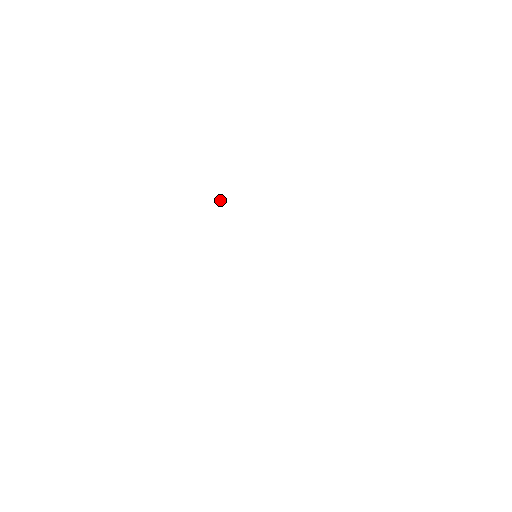
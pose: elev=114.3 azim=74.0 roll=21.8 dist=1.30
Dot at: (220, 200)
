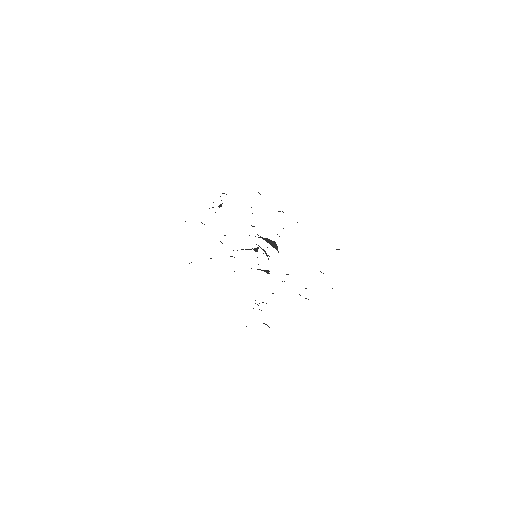
Dot at: occluded
